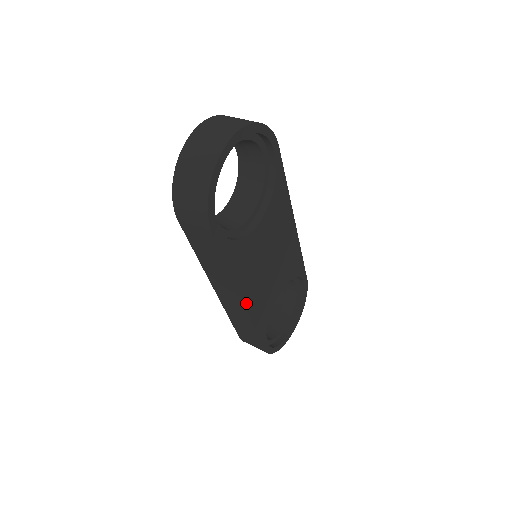
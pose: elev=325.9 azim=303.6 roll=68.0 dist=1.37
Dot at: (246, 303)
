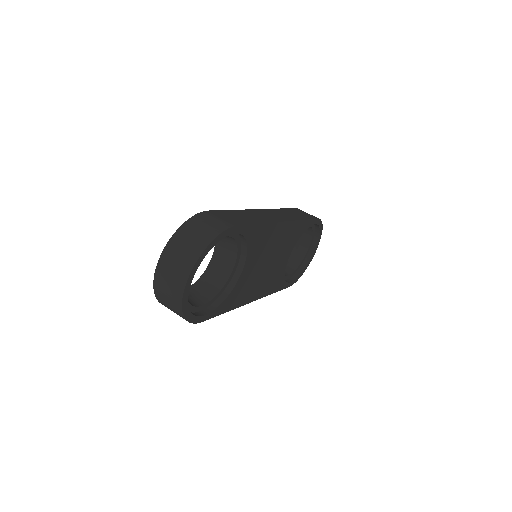
Dot at: (256, 298)
